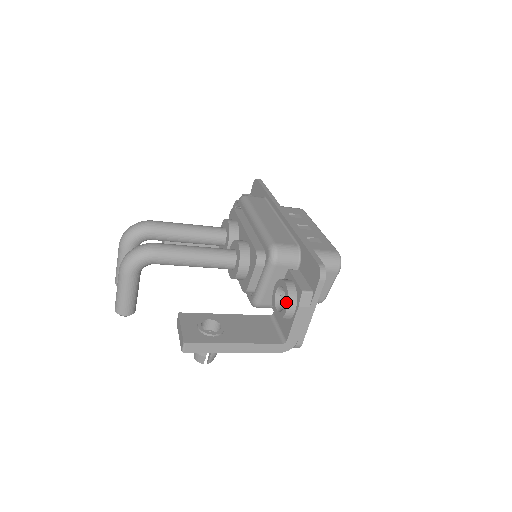
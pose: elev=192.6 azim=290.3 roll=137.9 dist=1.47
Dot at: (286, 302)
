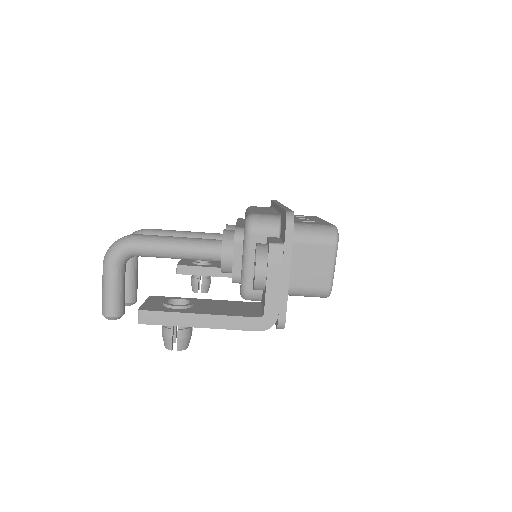
Dot at: occluded
